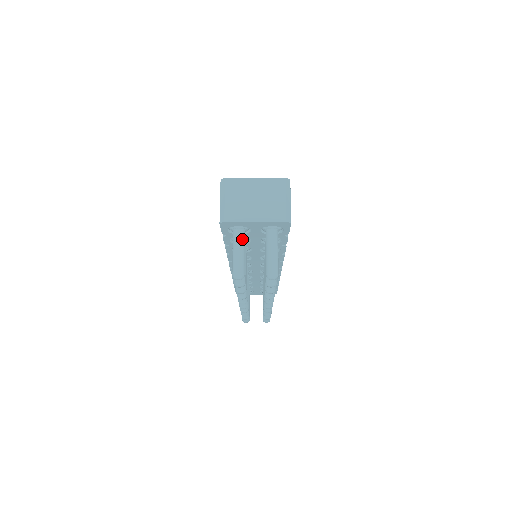
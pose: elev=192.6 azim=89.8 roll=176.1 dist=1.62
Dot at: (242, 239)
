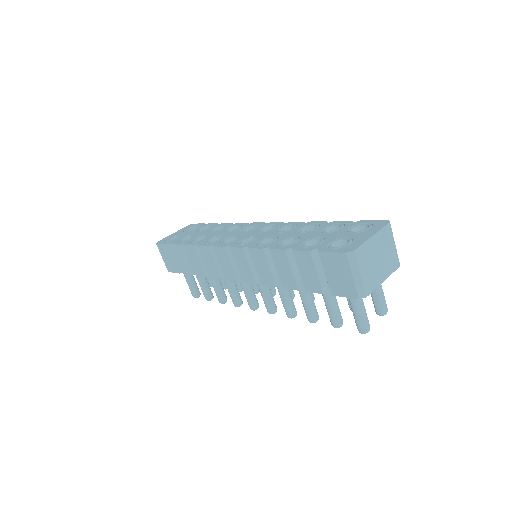
Dot at: occluded
